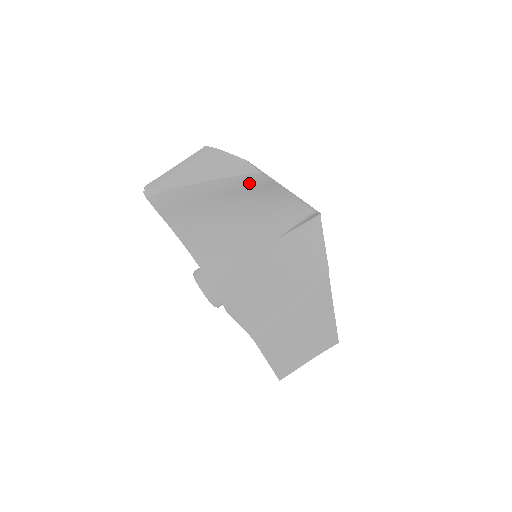
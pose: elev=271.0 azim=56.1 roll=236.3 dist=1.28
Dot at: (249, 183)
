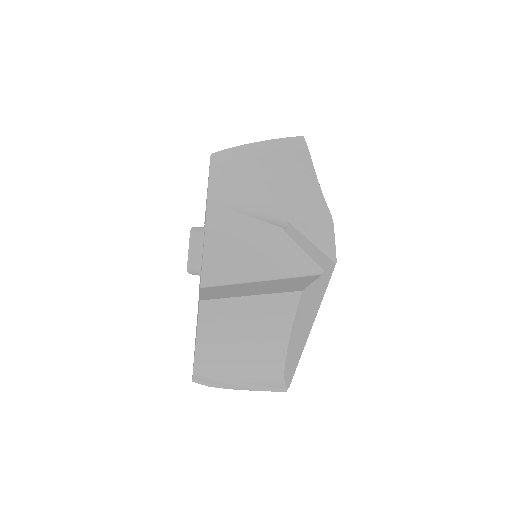
Dot at: occluded
